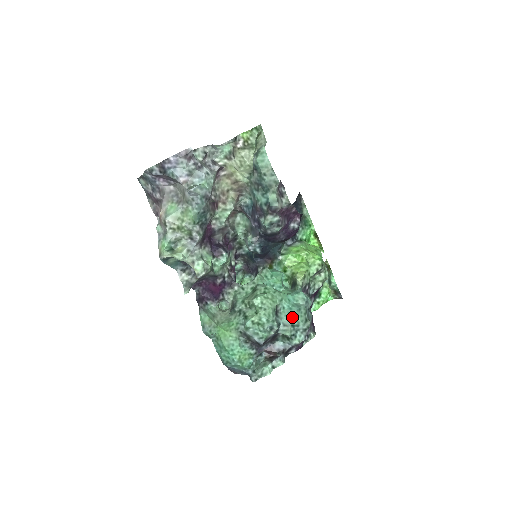
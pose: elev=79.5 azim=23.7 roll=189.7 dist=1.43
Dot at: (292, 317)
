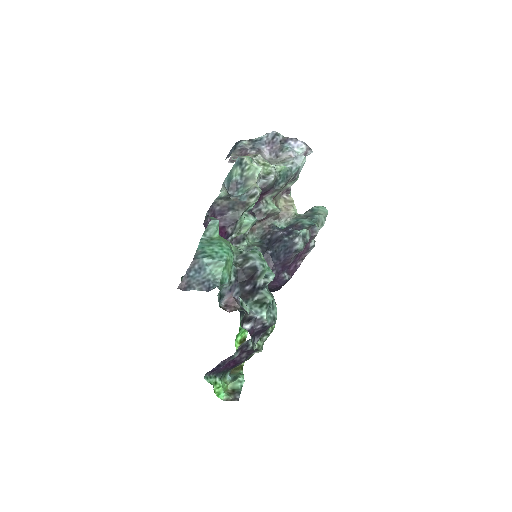
Dot at: occluded
